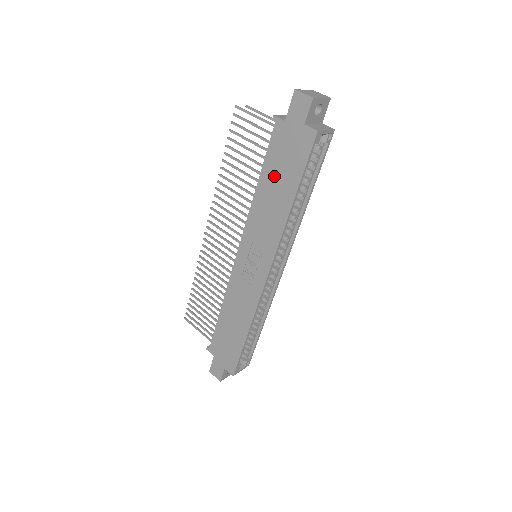
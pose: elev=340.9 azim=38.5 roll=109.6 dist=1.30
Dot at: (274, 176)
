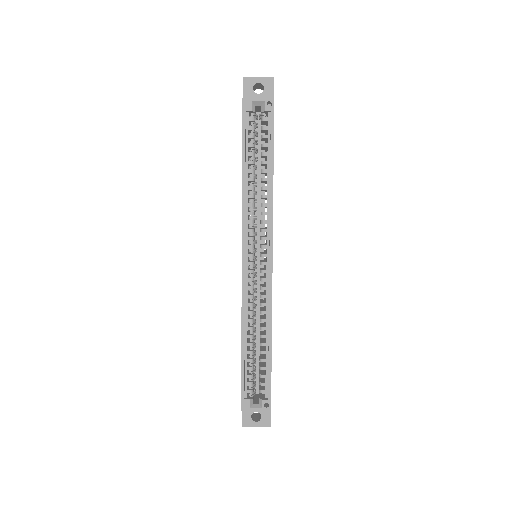
Dot at: occluded
